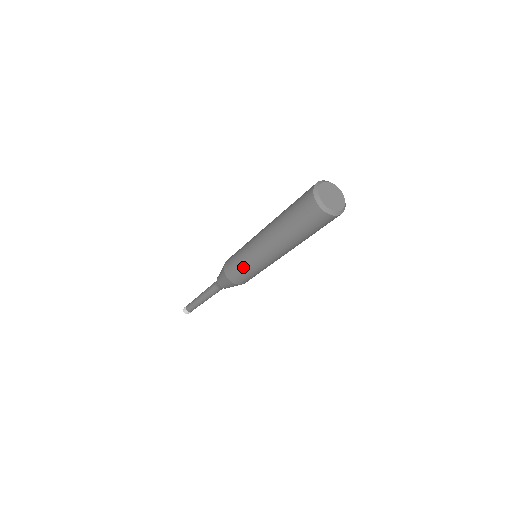
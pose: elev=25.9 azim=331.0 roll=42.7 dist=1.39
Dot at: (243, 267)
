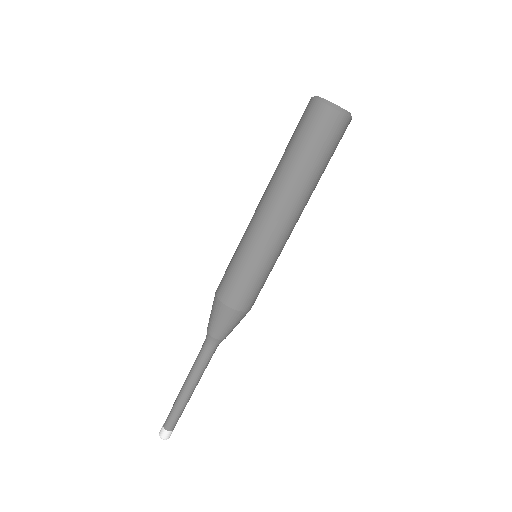
Dot at: (252, 272)
